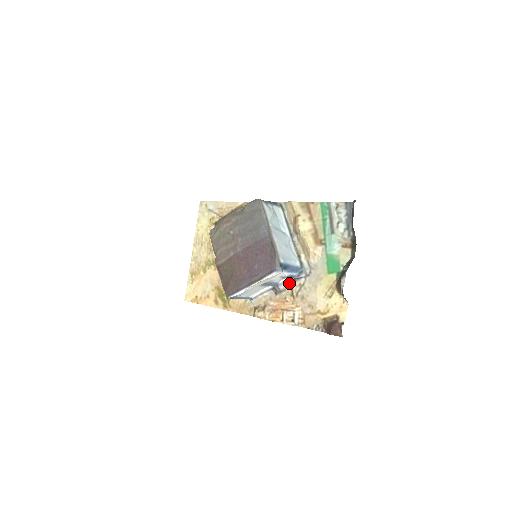
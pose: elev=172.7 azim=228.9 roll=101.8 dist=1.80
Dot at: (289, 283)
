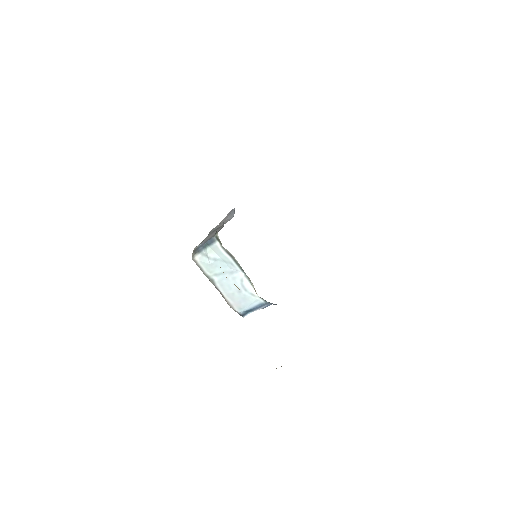
Dot at: occluded
